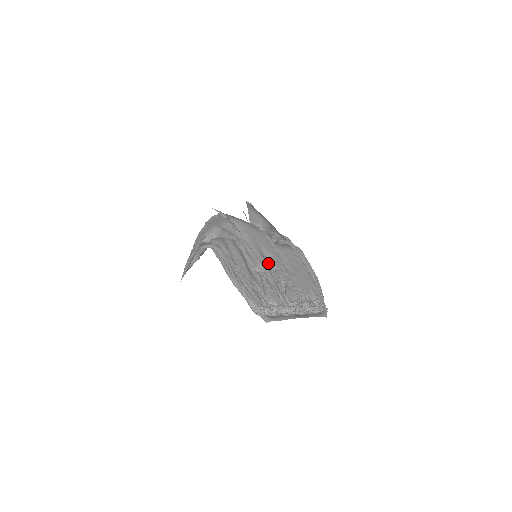
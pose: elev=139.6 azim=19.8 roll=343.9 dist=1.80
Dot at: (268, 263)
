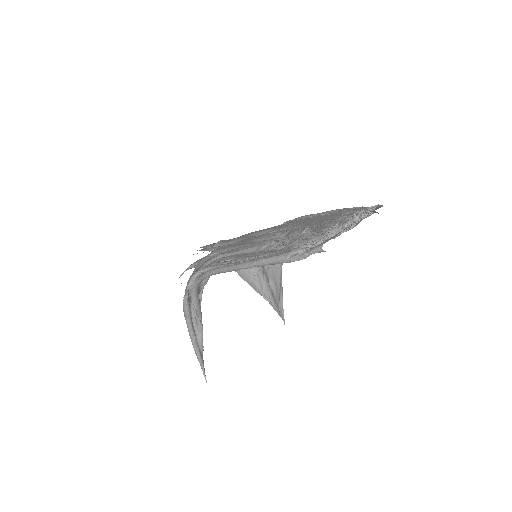
Dot at: occluded
